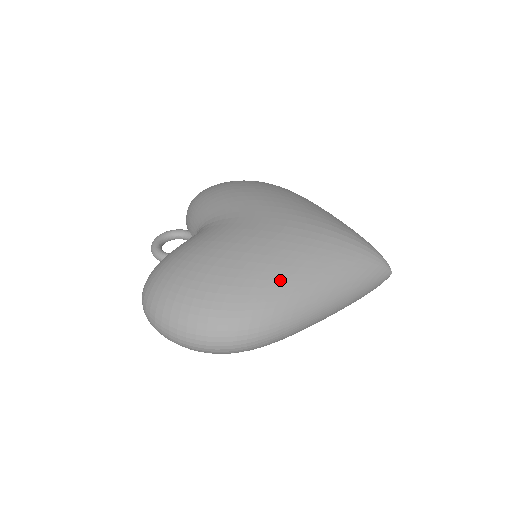
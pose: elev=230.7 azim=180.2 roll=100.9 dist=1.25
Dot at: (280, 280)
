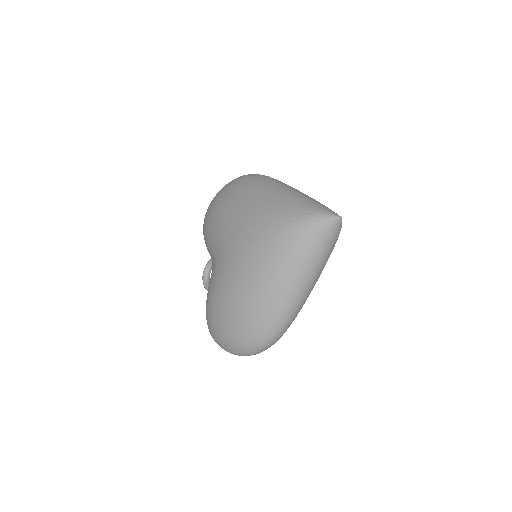
Dot at: (259, 297)
